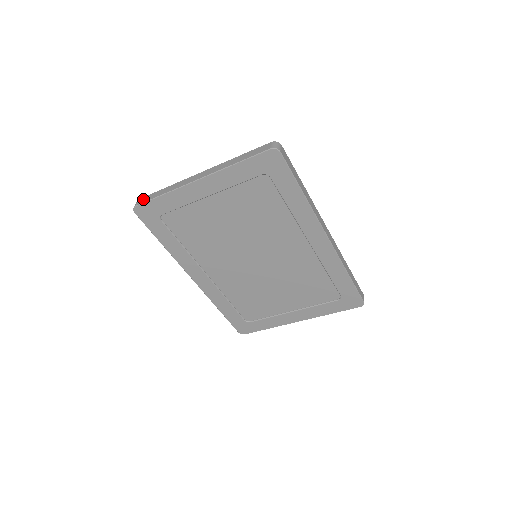
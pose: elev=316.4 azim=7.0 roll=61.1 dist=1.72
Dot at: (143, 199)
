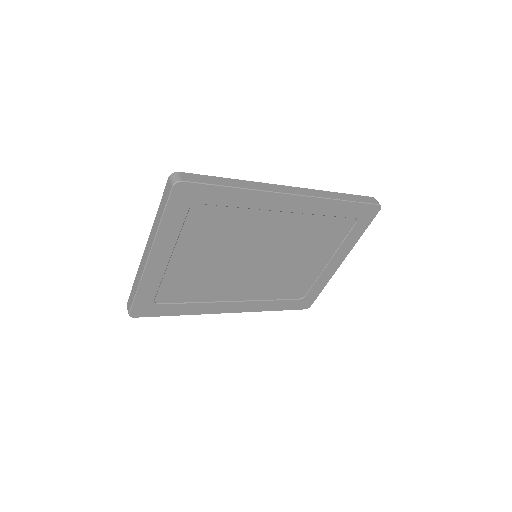
Dot at: (129, 303)
